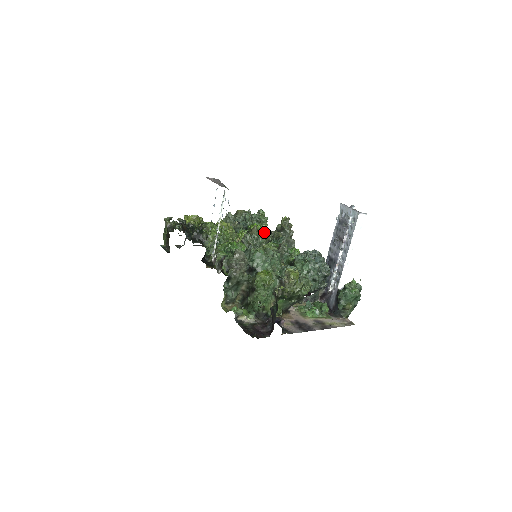
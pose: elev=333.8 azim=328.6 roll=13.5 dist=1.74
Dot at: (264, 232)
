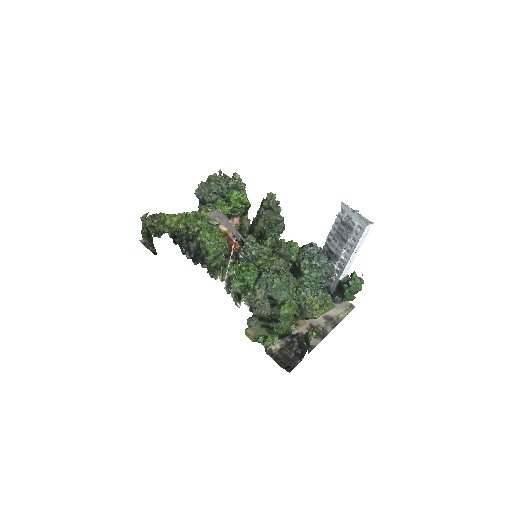
Dot at: (245, 202)
